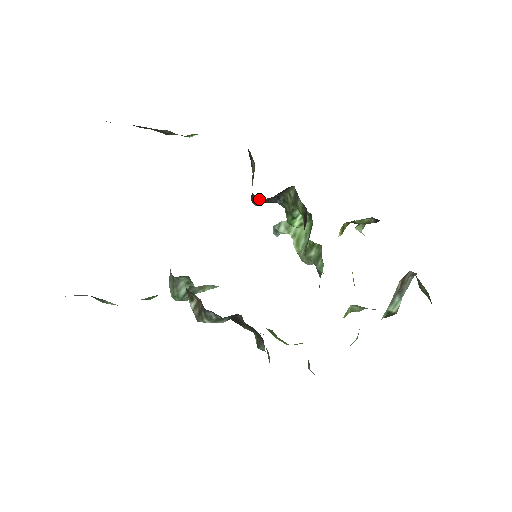
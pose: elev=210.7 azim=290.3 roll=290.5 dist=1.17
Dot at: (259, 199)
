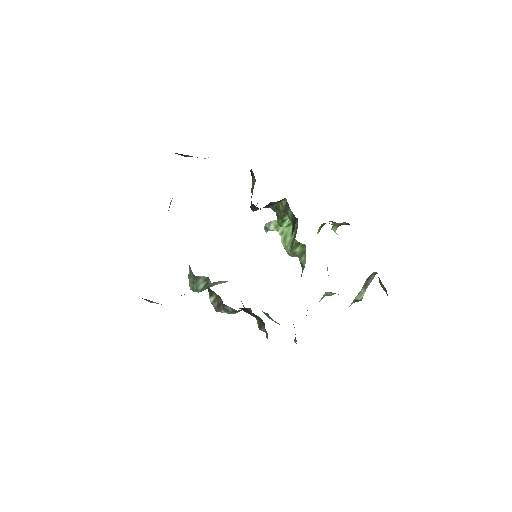
Dot at: (258, 208)
